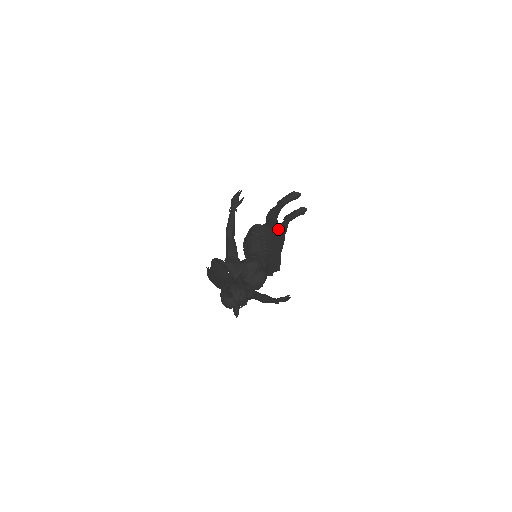
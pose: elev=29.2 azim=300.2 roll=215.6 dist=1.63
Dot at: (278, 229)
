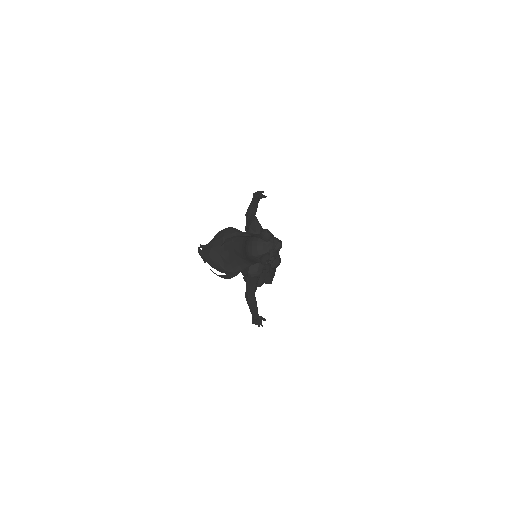
Dot at: occluded
